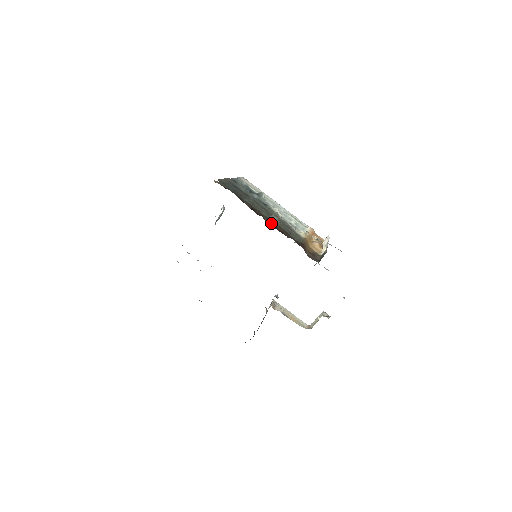
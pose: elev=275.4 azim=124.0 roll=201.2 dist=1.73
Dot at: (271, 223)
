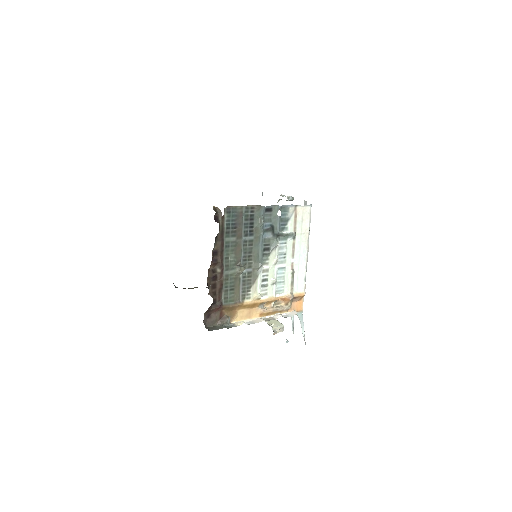
Dot at: (216, 273)
